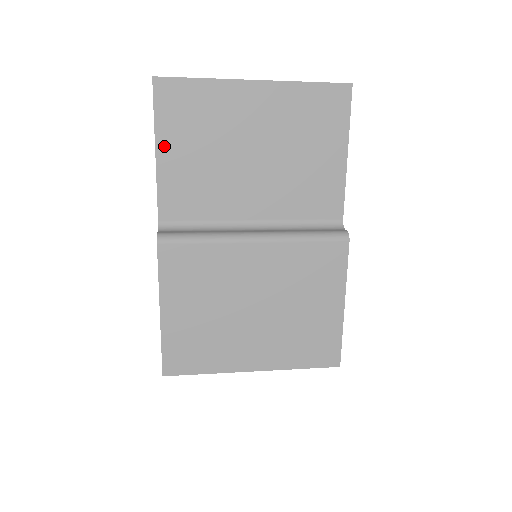
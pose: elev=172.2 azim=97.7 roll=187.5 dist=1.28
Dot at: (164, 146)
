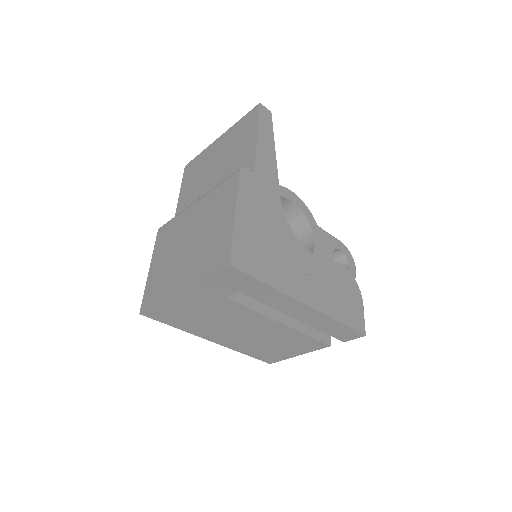
Dot at: (183, 191)
